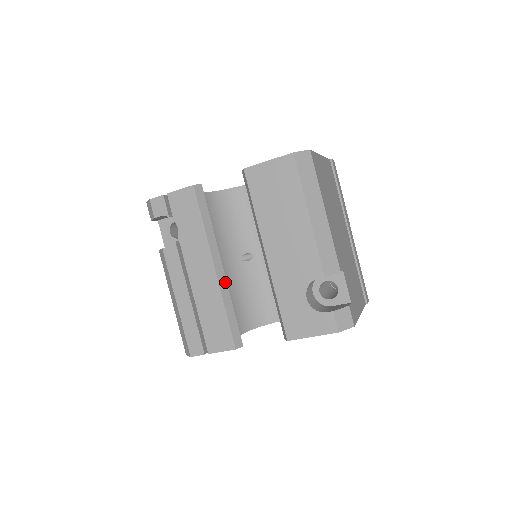
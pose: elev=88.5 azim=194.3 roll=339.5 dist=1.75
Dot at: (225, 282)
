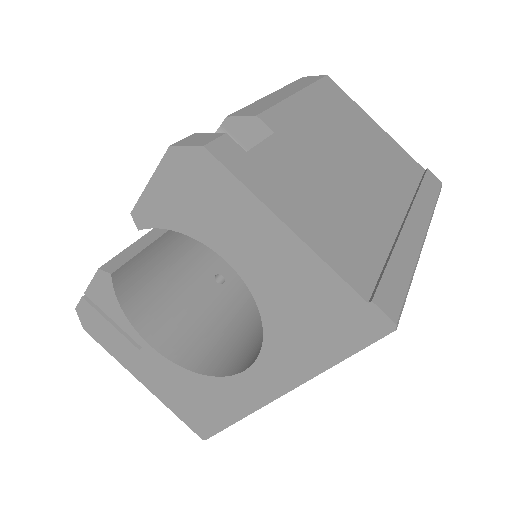
Dot at: occluded
